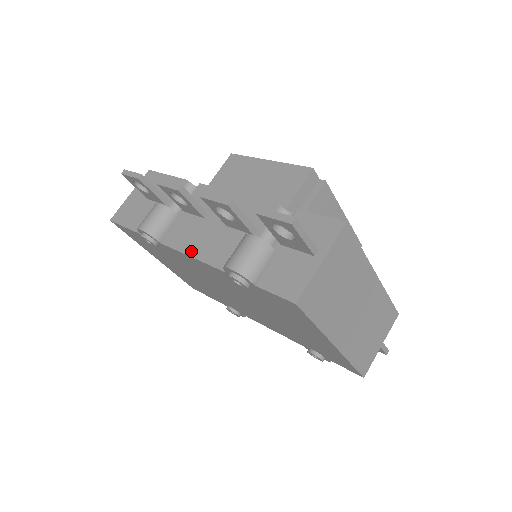
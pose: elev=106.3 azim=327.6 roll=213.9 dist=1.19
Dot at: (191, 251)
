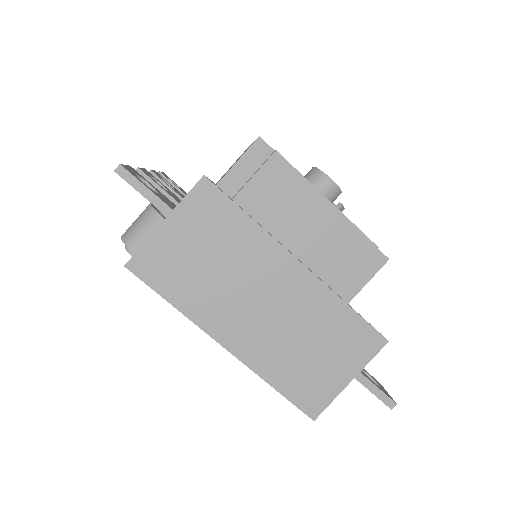
Dot at: occluded
